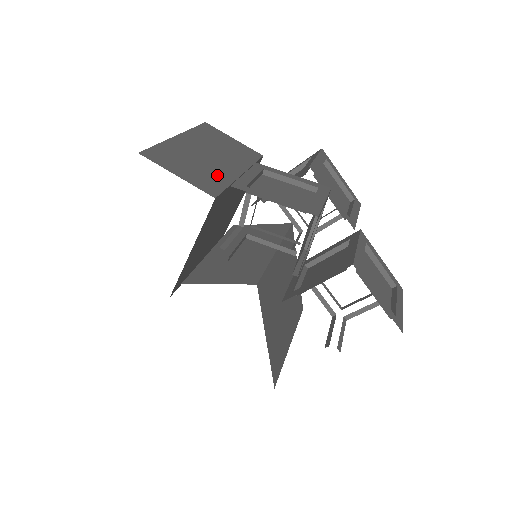
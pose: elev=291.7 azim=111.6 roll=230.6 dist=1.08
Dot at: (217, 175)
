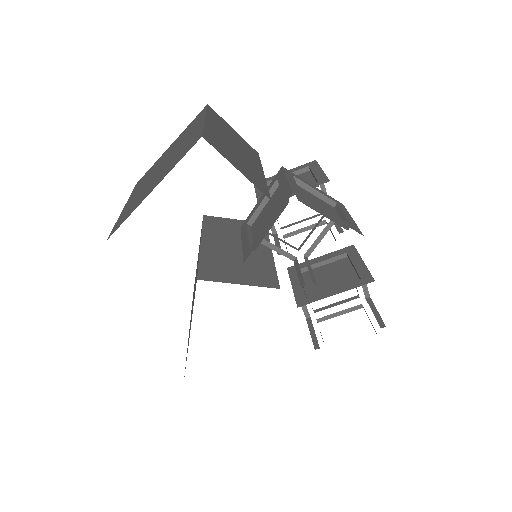
Dot at: (255, 173)
